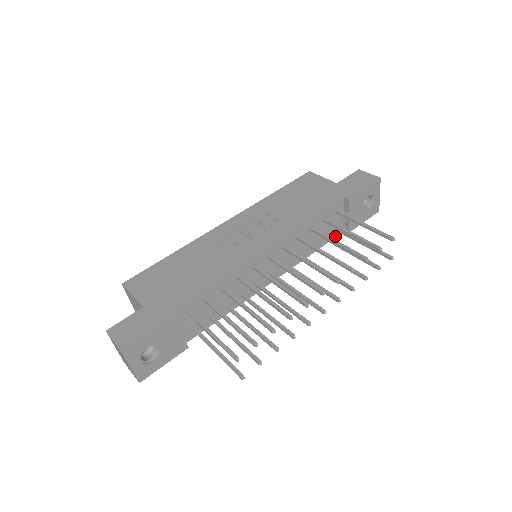
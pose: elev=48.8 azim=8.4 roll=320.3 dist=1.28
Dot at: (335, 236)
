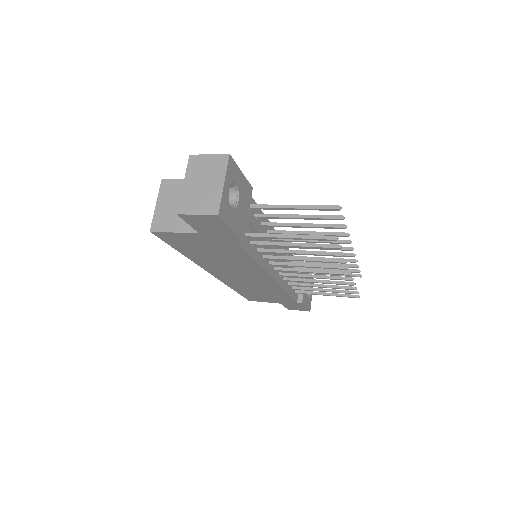
Dot at: (294, 298)
